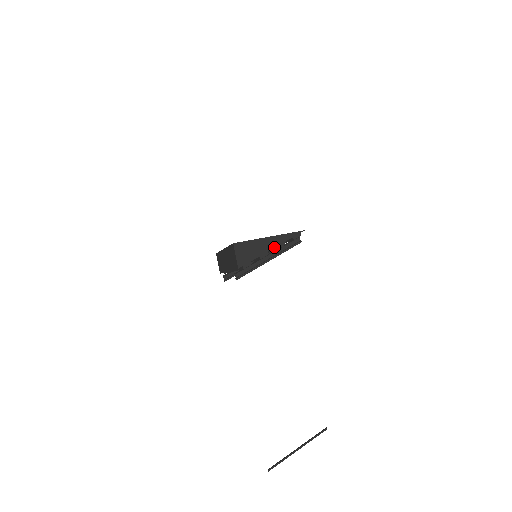
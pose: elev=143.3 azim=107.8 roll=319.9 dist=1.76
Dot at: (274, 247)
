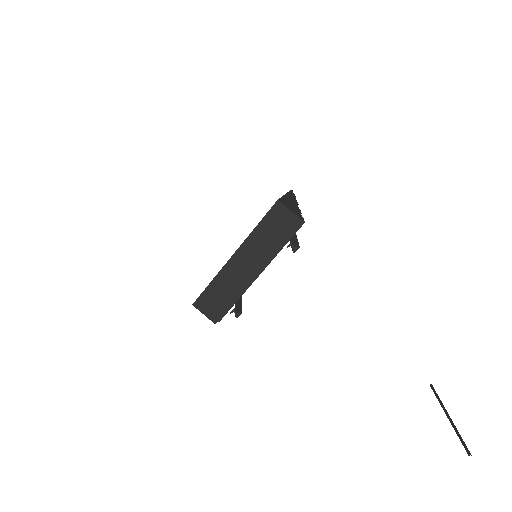
Dot at: (296, 202)
